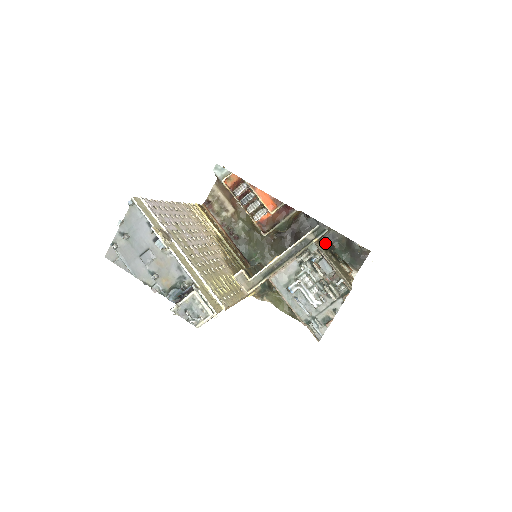
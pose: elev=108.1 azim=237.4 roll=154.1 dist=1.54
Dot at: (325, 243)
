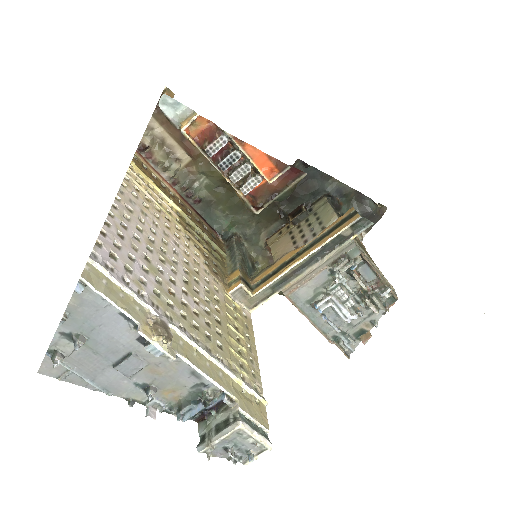
Dot at: (331, 203)
